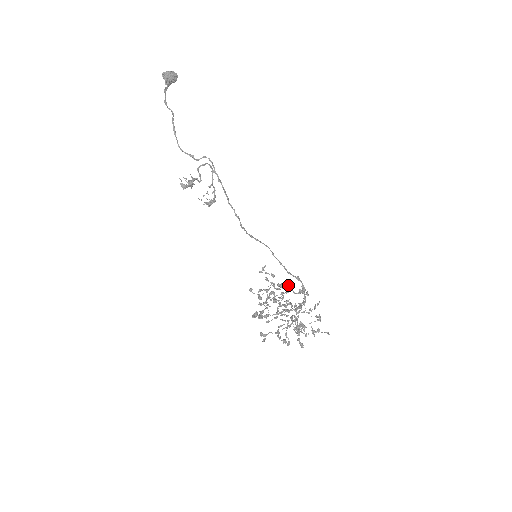
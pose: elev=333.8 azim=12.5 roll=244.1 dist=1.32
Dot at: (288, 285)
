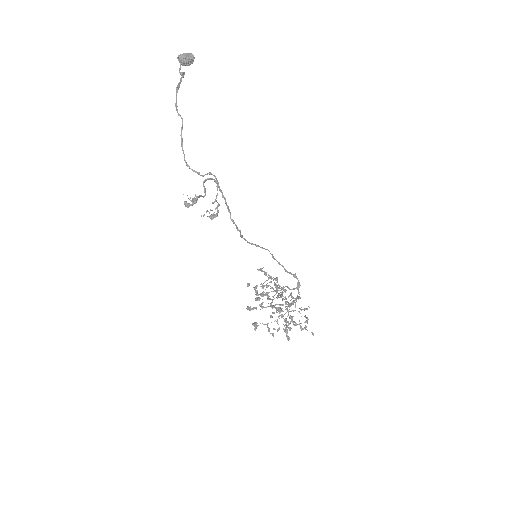
Dot at: (282, 288)
